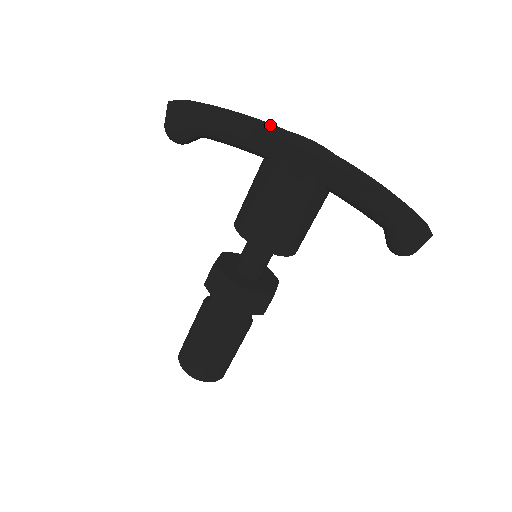
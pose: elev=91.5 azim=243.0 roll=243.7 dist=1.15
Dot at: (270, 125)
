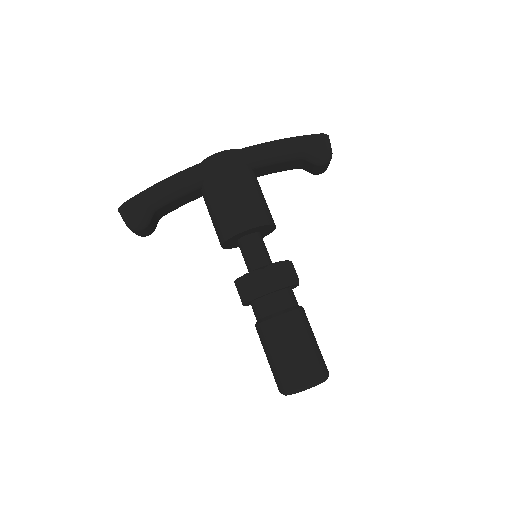
Dot at: occluded
